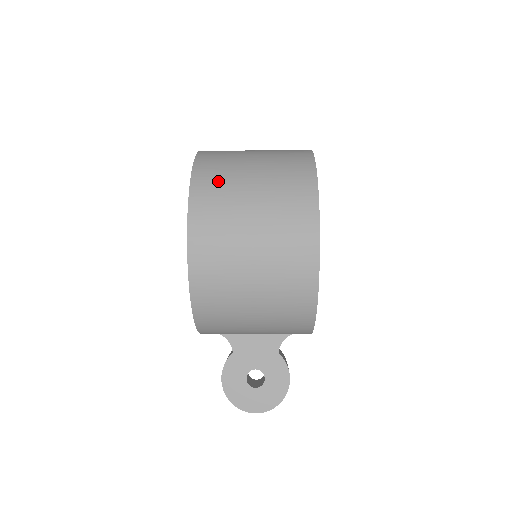
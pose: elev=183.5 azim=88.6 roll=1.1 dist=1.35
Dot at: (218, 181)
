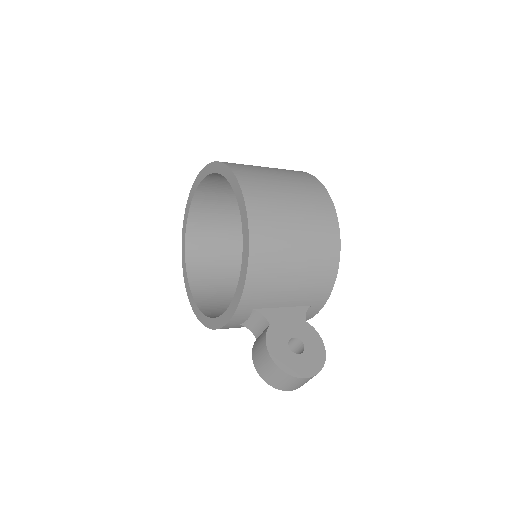
Dot at: (245, 166)
